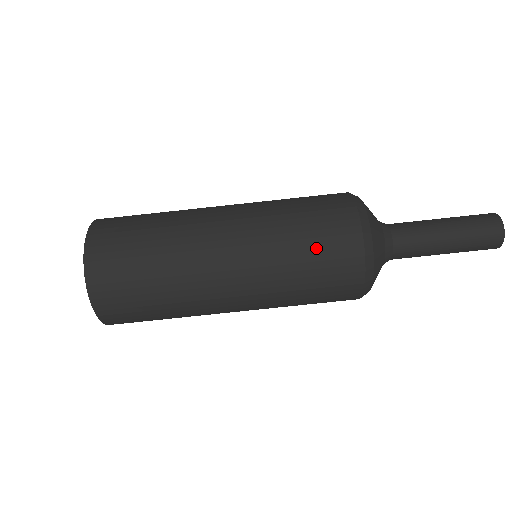
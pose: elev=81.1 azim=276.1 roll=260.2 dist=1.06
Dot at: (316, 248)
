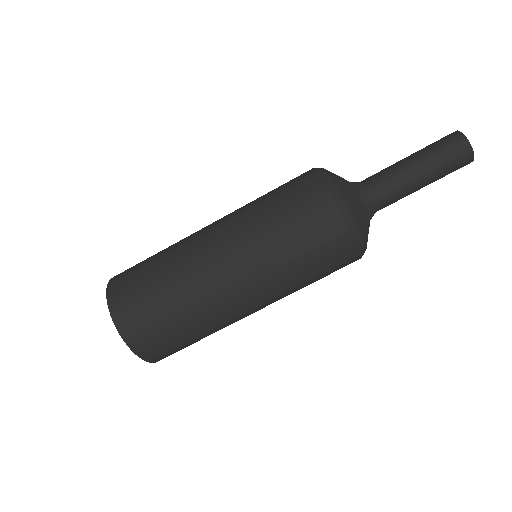
Dot at: (322, 274)
